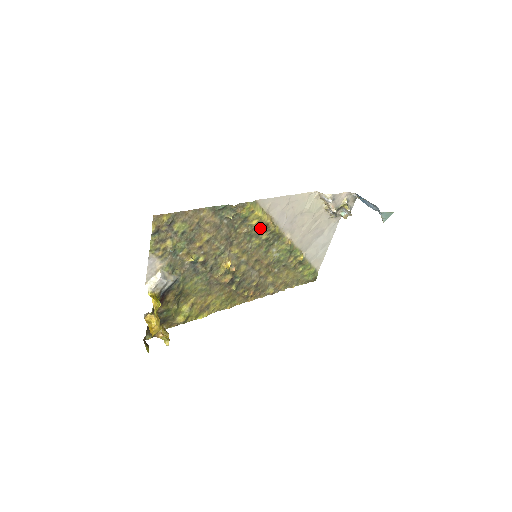
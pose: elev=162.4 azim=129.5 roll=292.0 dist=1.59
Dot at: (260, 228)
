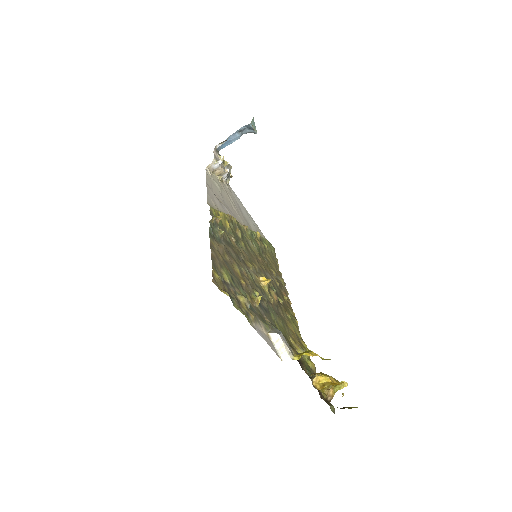
Dot at: (232, 229)
